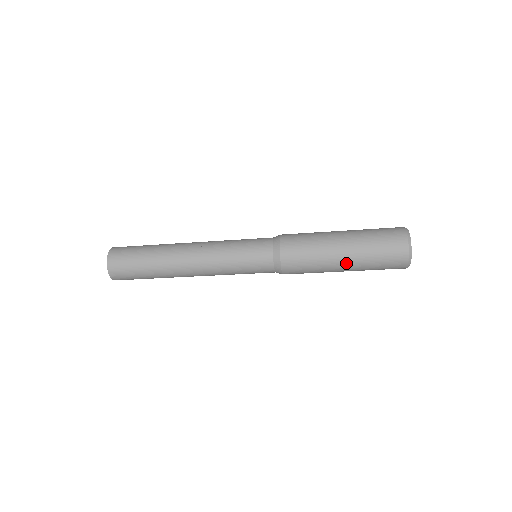
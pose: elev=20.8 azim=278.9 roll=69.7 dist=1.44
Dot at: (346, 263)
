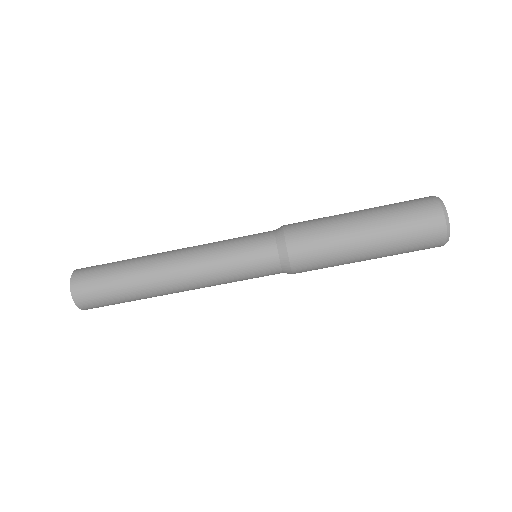
Dot at: (370, 249)
